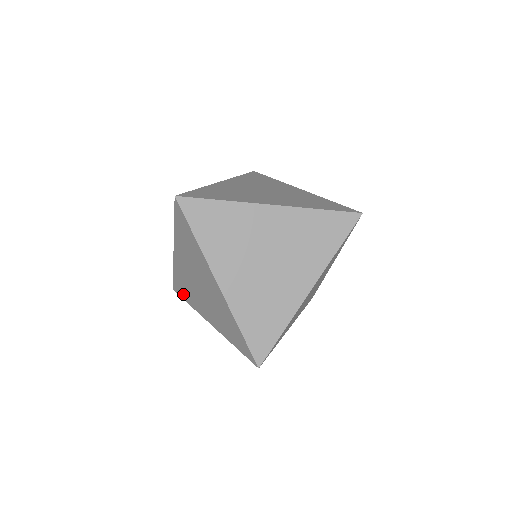
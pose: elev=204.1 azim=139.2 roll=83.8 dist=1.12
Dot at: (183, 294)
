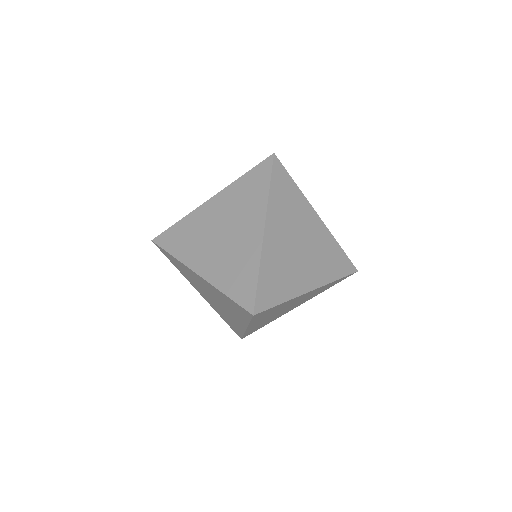
Dot at: (237, 330)
